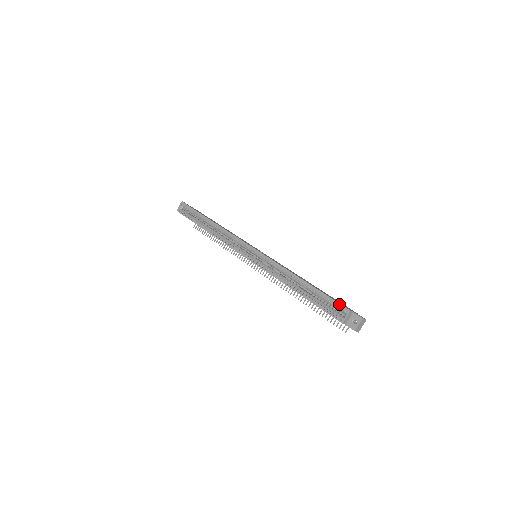
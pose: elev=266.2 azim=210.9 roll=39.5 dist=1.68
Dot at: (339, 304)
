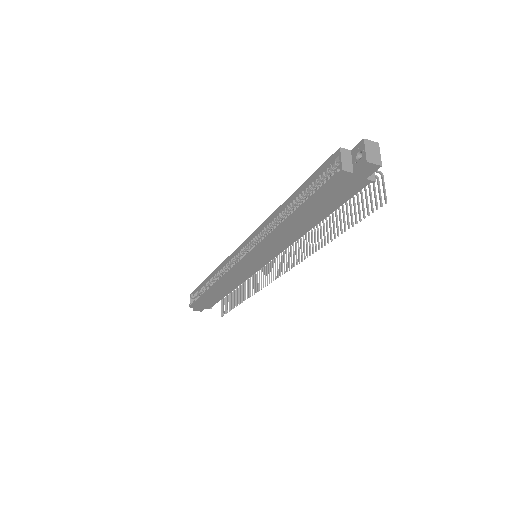
Dot at: (326, 161)
